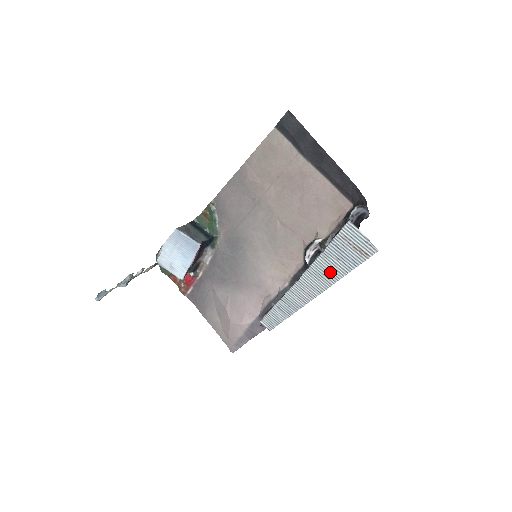
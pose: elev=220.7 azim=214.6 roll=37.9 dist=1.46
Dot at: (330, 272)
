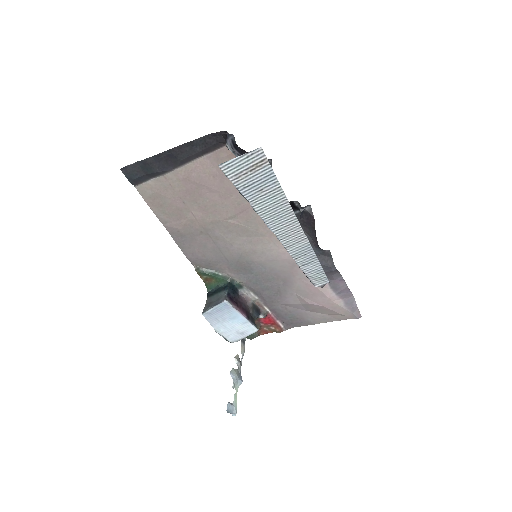
Dot at: (274, 203)
